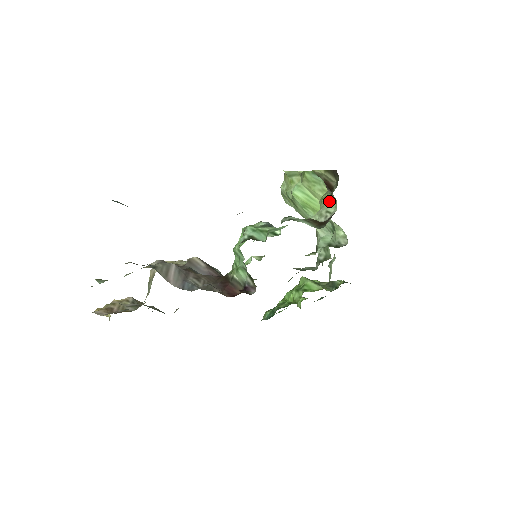
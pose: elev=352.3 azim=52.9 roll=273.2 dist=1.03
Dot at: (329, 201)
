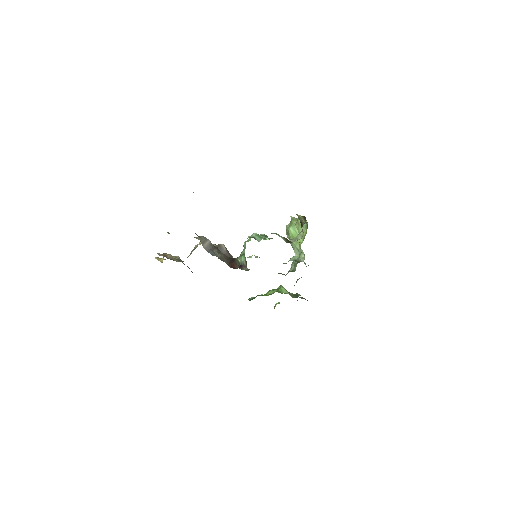
Dot at: occluded
